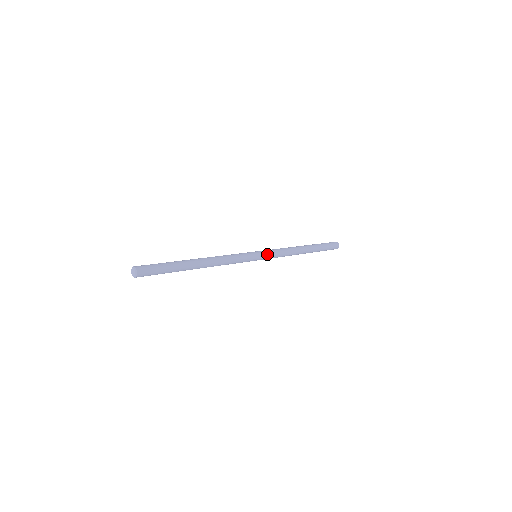
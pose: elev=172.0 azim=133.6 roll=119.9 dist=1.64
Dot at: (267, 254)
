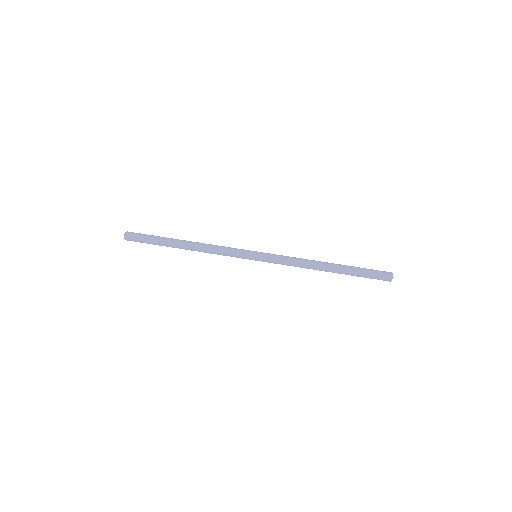
Dot at: occluded
